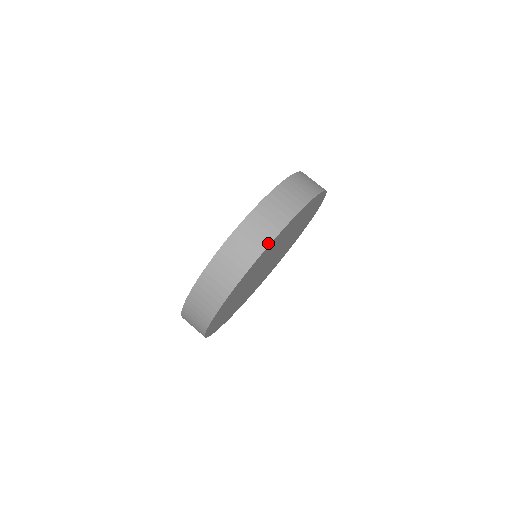
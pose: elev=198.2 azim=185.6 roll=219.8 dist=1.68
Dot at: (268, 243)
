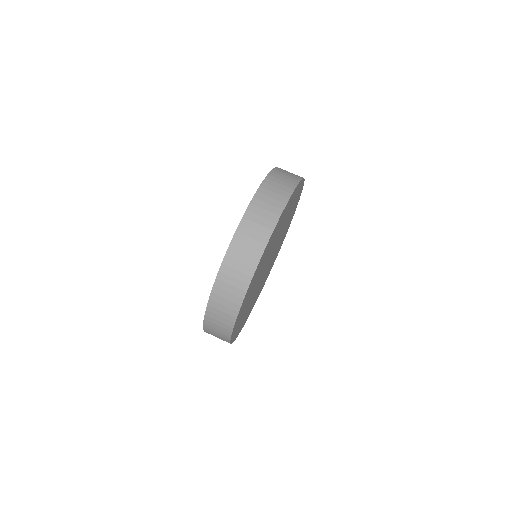
Dot at: (261, 252)
